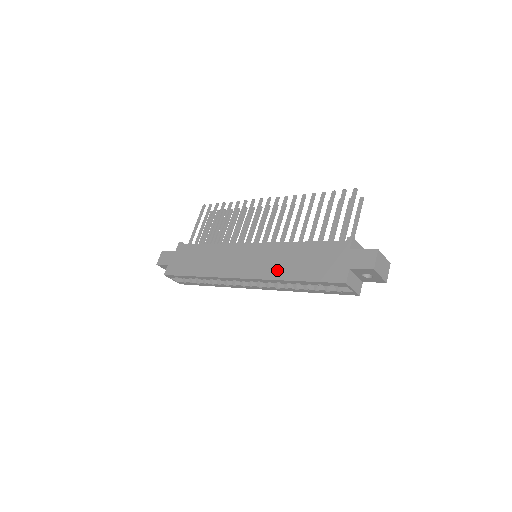
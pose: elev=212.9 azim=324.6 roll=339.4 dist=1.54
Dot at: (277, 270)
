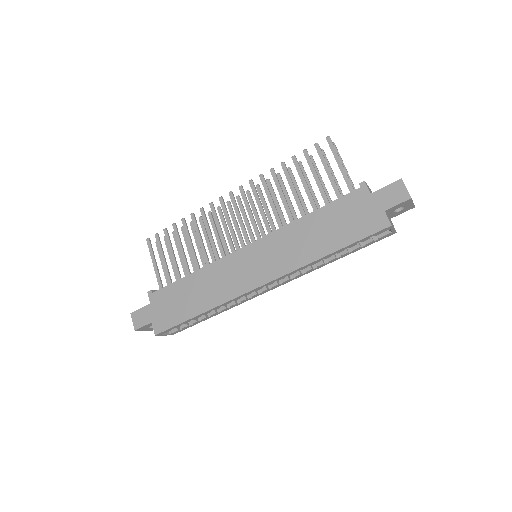
Dot at: (302, 254)
